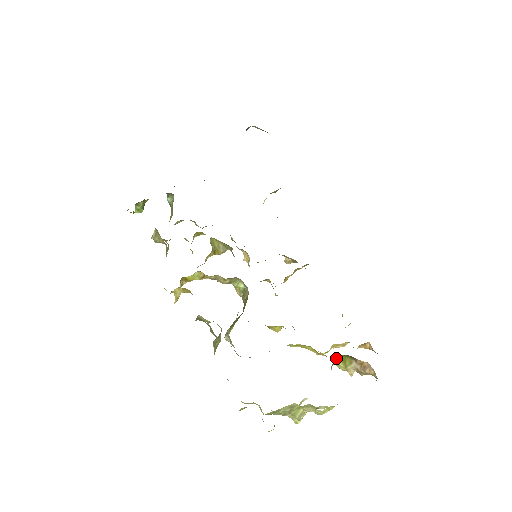
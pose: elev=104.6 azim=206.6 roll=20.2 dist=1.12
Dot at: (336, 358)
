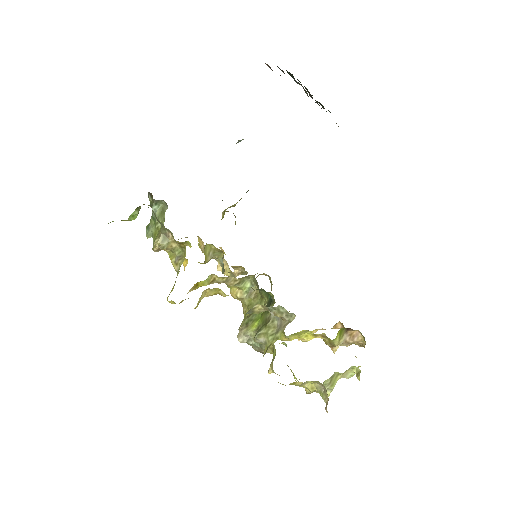
Dot at: (338, 332)
